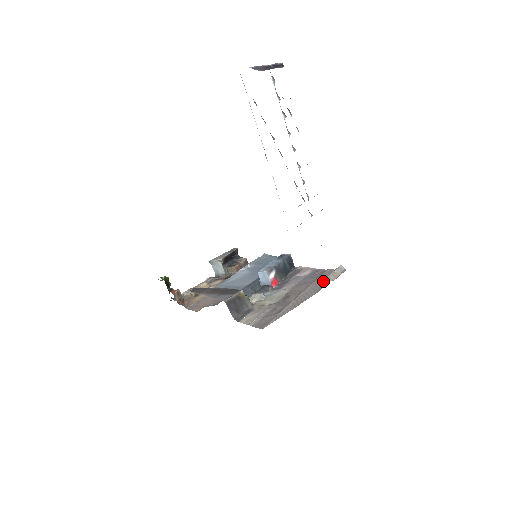
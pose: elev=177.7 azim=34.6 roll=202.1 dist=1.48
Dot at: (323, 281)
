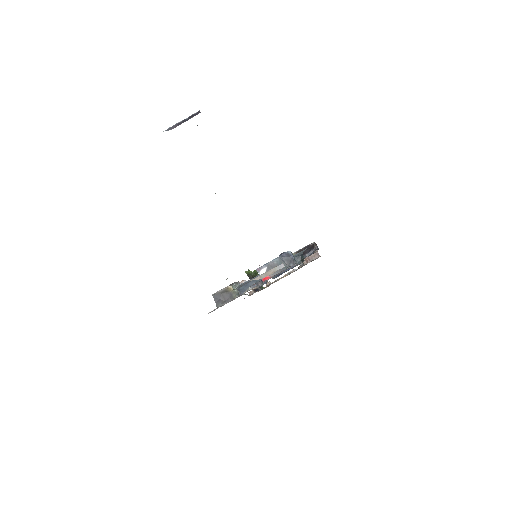
Dot at: occluded
